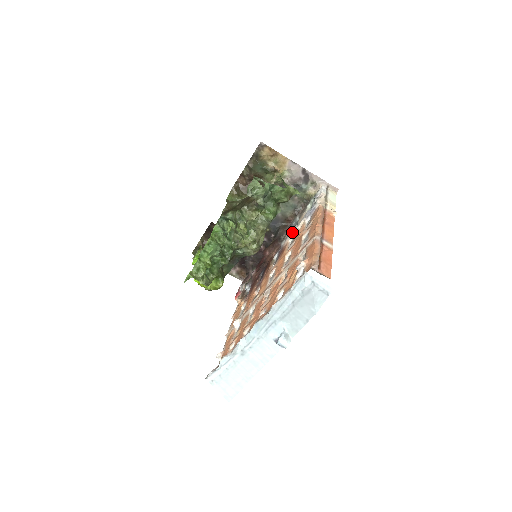
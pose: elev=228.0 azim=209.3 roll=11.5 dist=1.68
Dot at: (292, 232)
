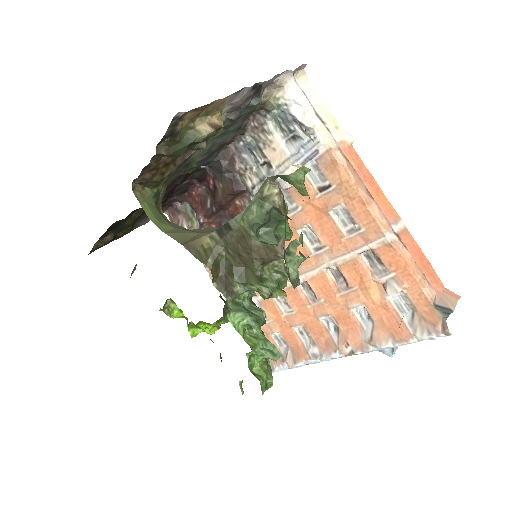
Dot at: occluded
